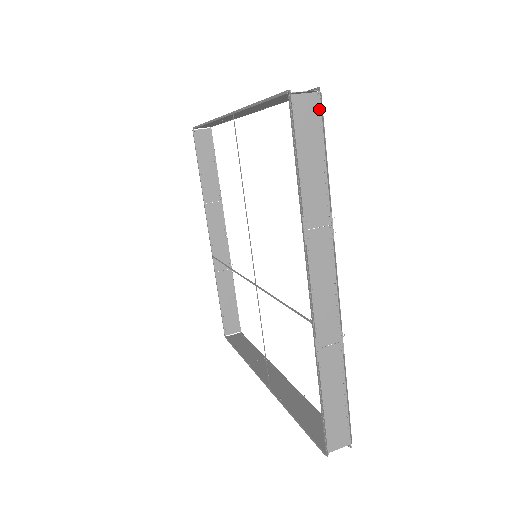
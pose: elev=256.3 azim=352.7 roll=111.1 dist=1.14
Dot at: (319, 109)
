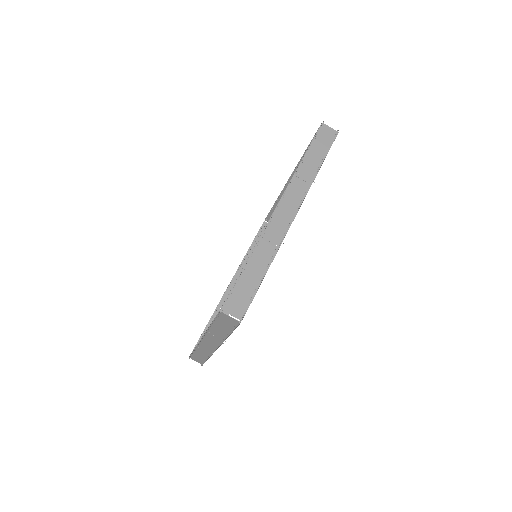
Dot at: (334, 137)
